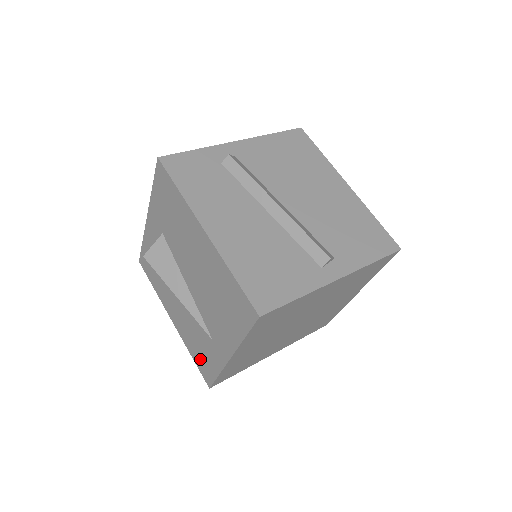
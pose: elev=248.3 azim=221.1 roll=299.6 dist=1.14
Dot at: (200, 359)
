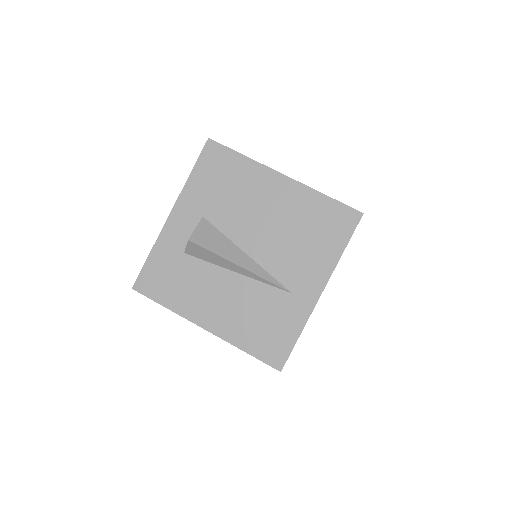
Dot at: (264, 340)
